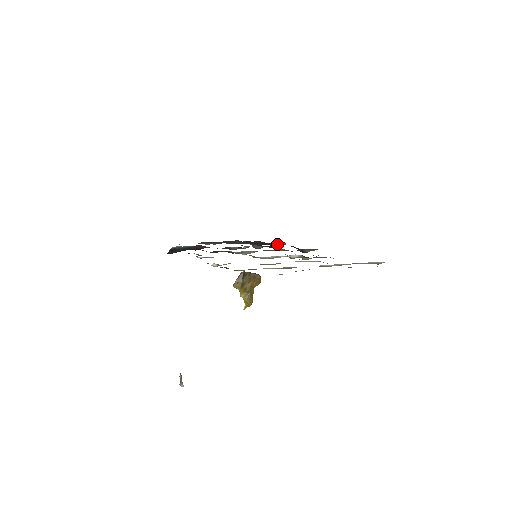
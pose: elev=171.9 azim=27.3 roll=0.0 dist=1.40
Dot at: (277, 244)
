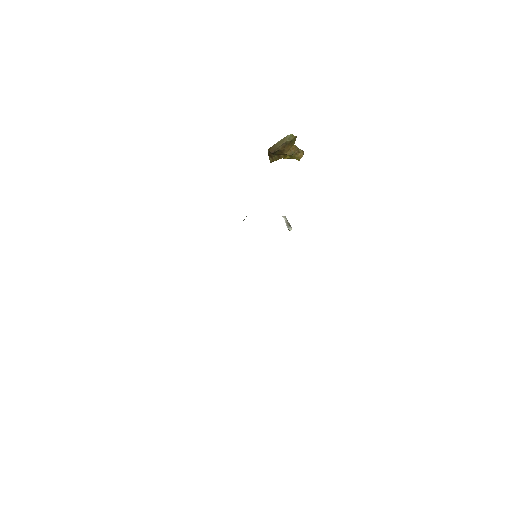
Dot at: occluded
